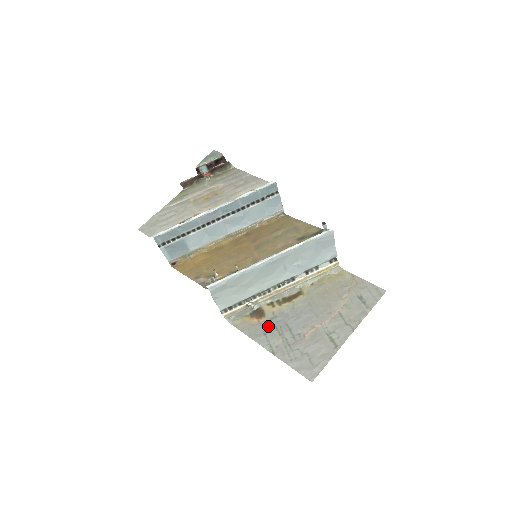
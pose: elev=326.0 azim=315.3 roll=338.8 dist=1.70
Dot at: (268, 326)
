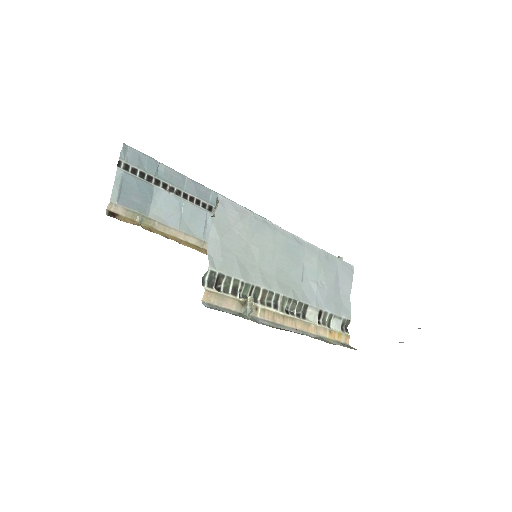
Dot at: occluded
